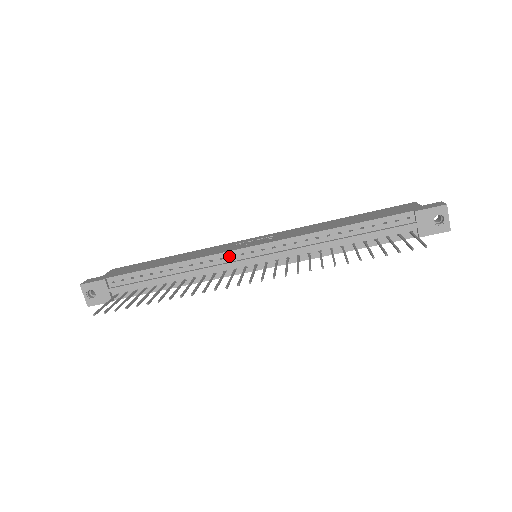
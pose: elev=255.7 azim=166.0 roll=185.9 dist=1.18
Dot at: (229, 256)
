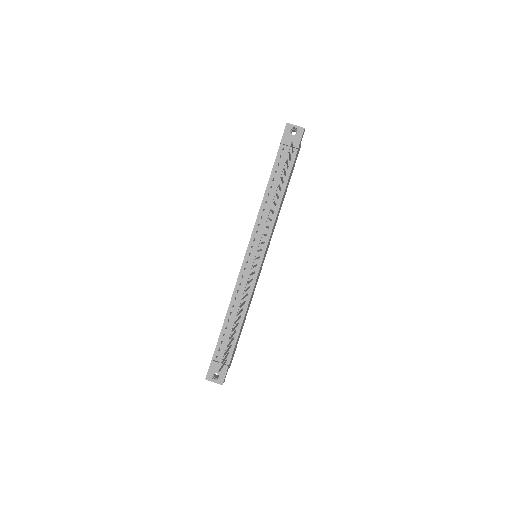
Dot at: (244, 271)
